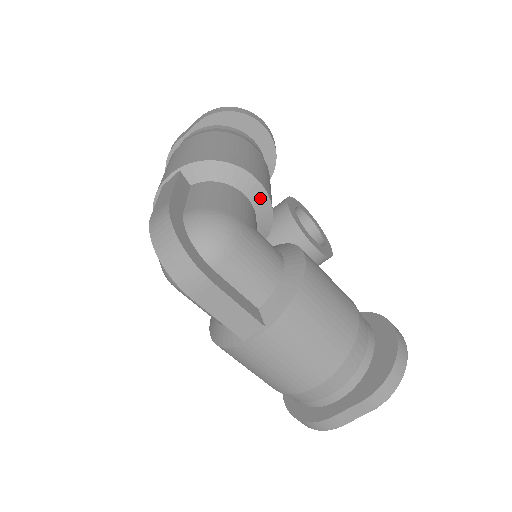
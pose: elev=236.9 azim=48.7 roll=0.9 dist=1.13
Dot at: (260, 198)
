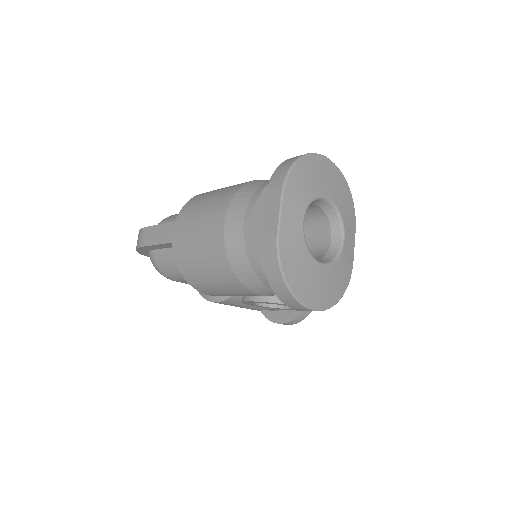
Dot at: occluded
